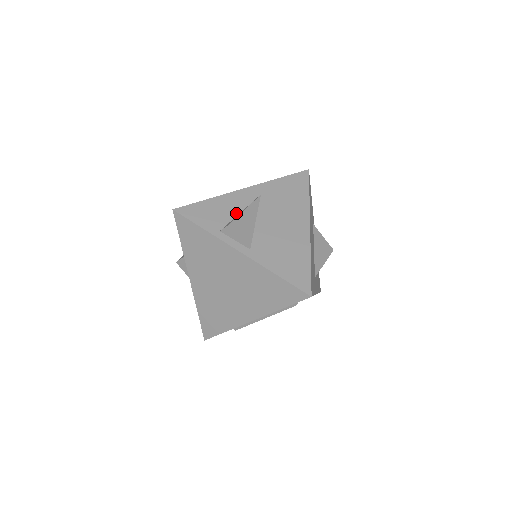
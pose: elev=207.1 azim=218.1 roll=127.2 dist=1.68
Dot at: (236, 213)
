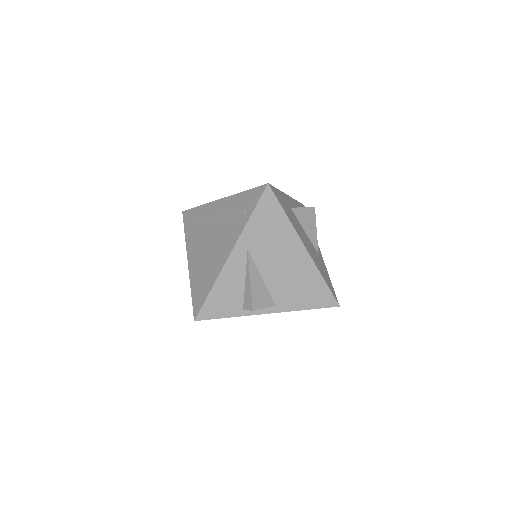
Dot at: (242, 284)
